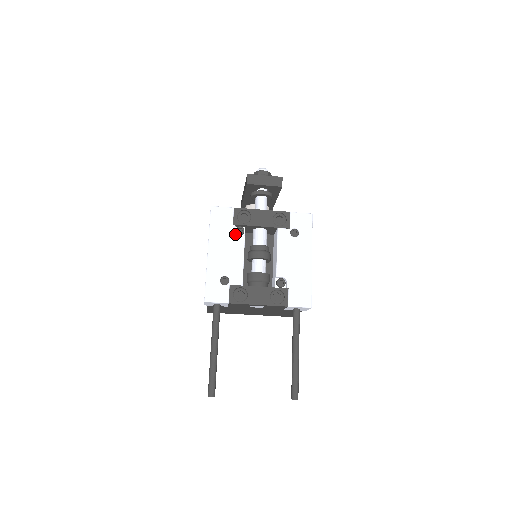
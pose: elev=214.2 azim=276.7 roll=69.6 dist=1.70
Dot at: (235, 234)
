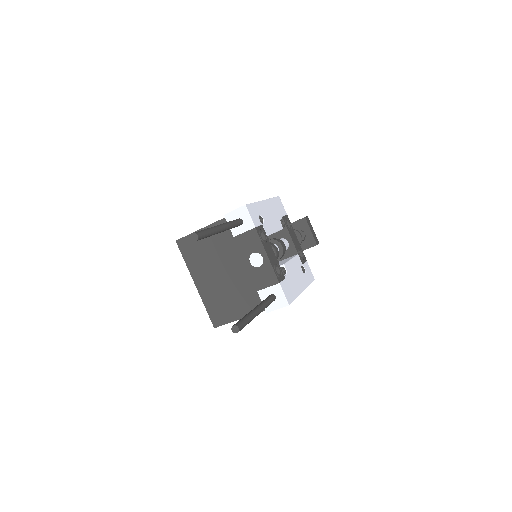
Dot at: (280, 220)
